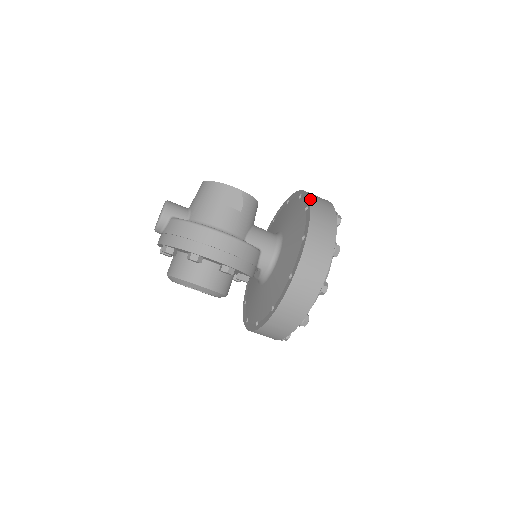
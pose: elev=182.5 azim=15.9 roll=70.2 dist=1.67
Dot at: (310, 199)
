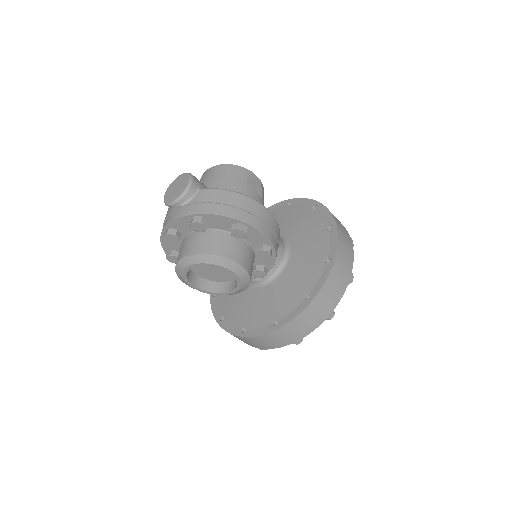
Dot at: (315, 200)
